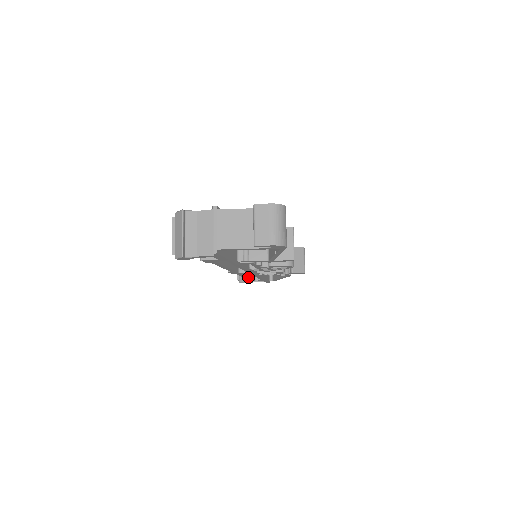
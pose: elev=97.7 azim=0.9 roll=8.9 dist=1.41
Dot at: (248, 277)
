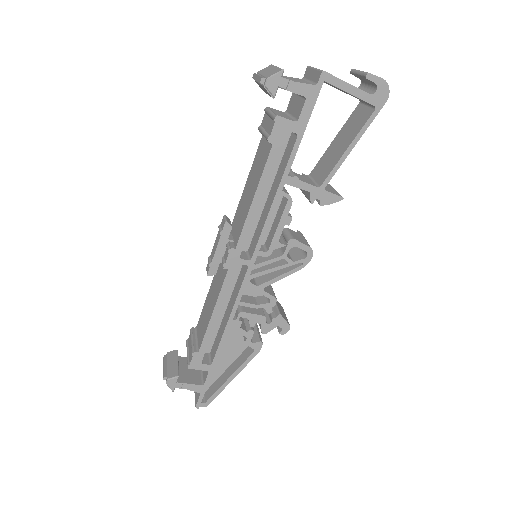
Dot at: (216, 320)
